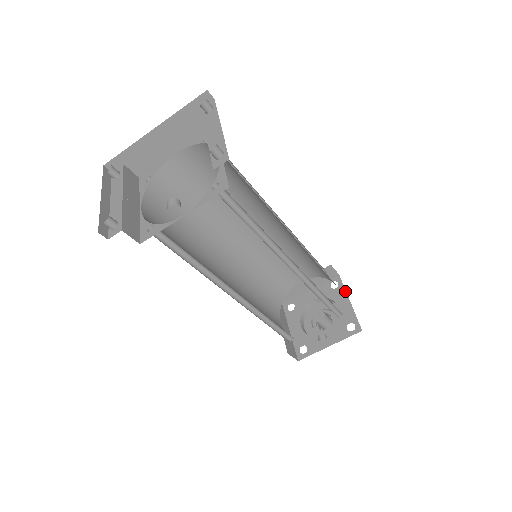
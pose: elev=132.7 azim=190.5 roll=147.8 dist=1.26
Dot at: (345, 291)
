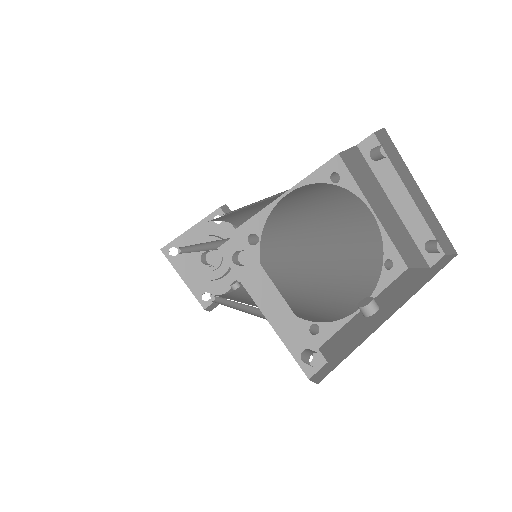
Dot at: (232, 226)
